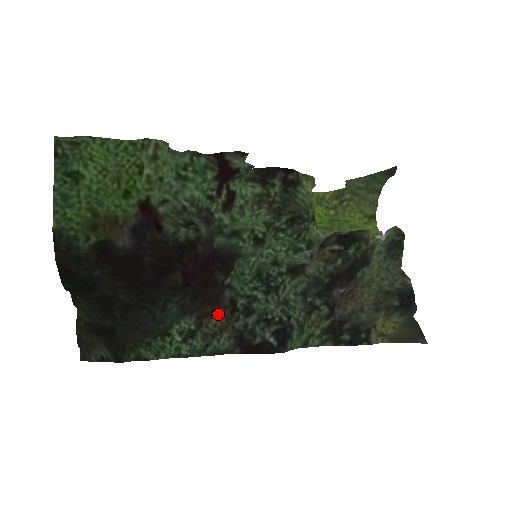
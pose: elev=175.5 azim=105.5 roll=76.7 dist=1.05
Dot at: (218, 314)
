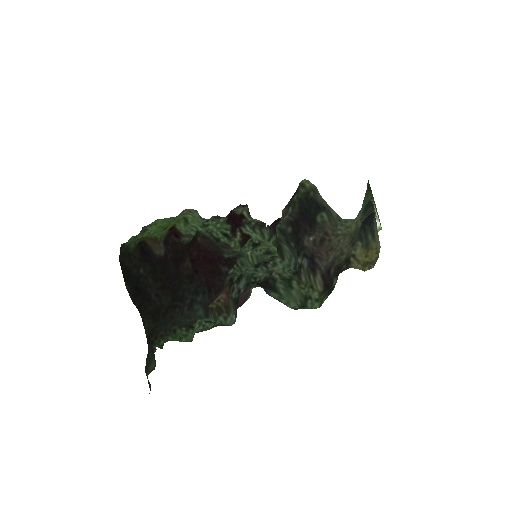
Dot at: (221, 293)
